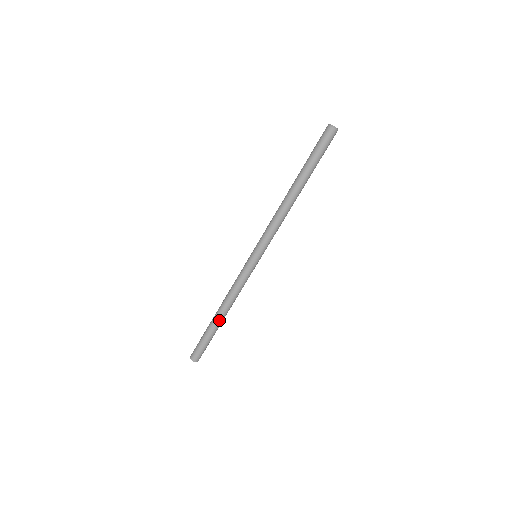
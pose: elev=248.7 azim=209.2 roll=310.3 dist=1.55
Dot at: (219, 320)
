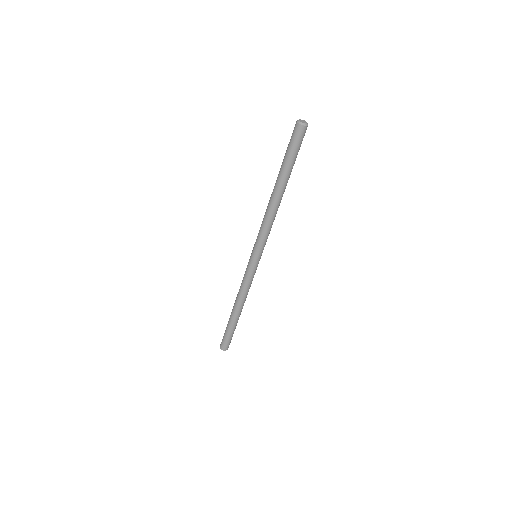
Dot at: (239, 315)
